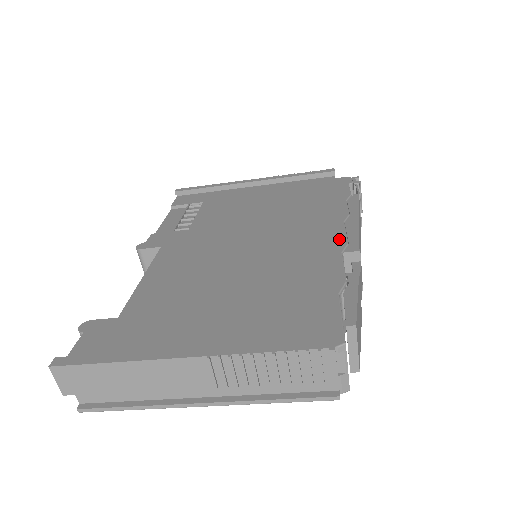
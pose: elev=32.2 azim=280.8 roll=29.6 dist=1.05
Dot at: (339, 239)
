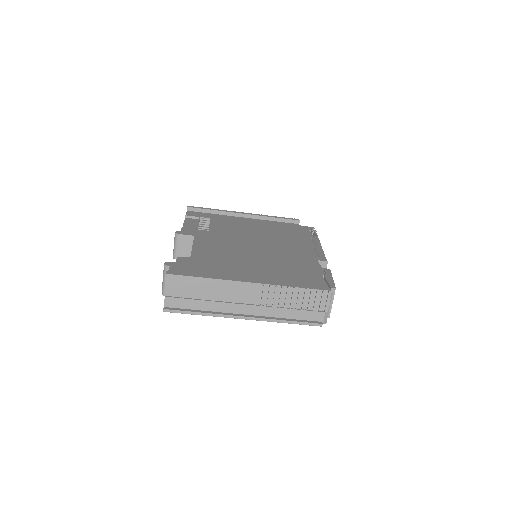
Dot at: (314, 254)
